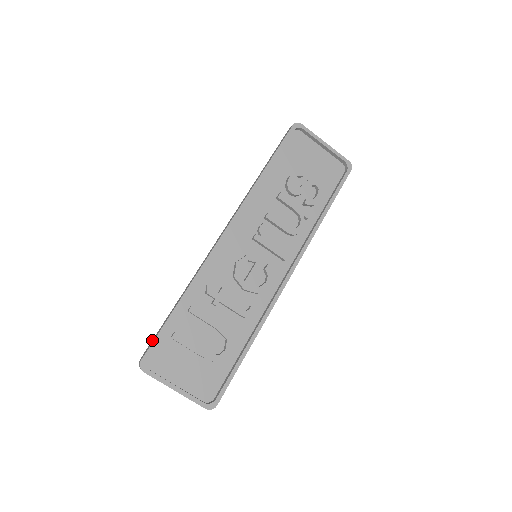
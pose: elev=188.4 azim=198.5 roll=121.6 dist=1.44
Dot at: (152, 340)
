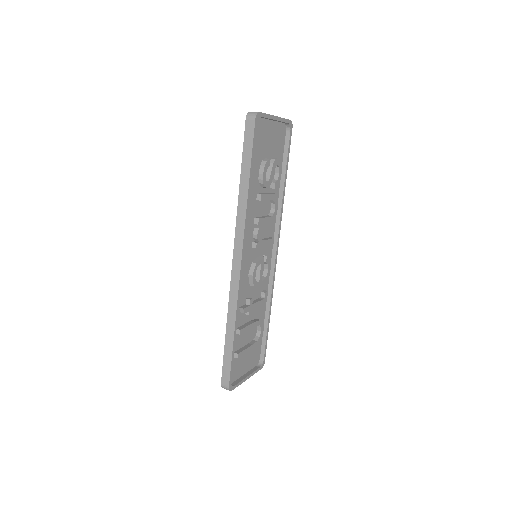
Dot at: (224, 369)
